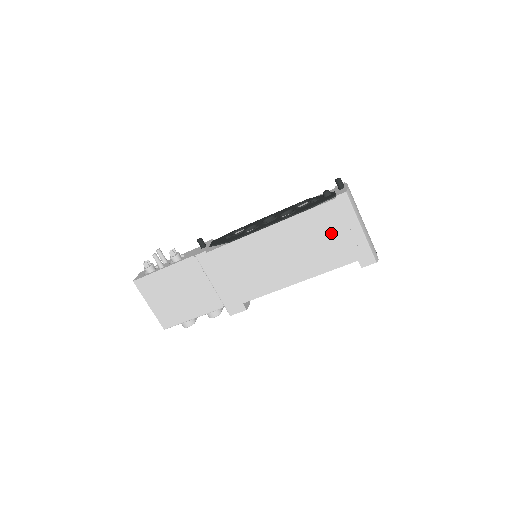
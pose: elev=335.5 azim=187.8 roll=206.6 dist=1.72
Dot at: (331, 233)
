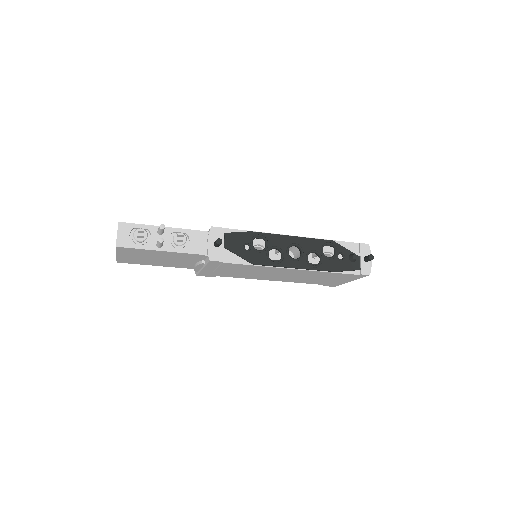
Dot at: (331, 279)
